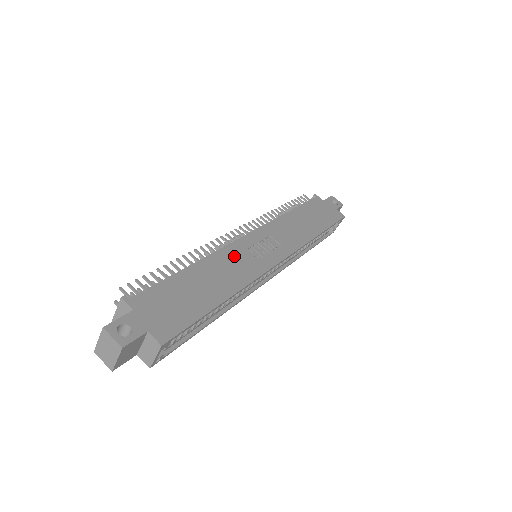
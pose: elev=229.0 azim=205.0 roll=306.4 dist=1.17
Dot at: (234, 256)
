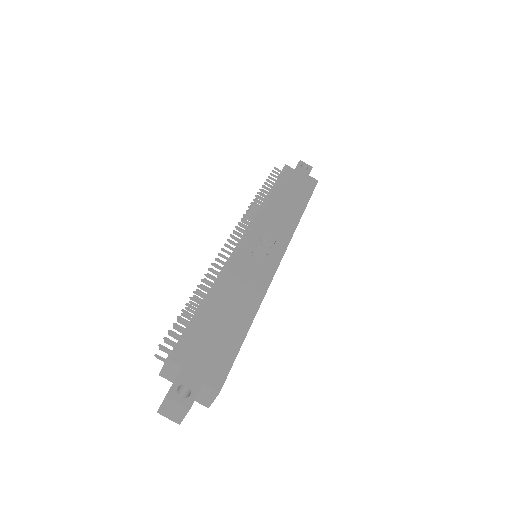
Dot at: (242, 269)
